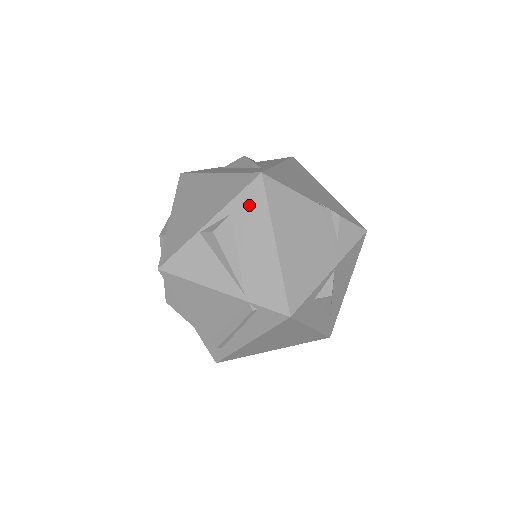
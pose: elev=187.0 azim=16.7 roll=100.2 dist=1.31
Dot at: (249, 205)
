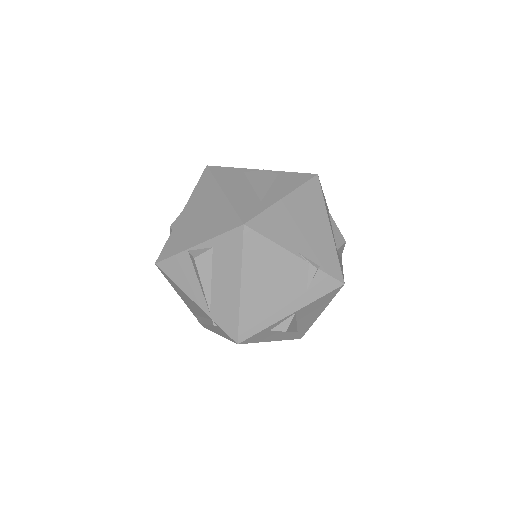
Dot at: (228, 247)
